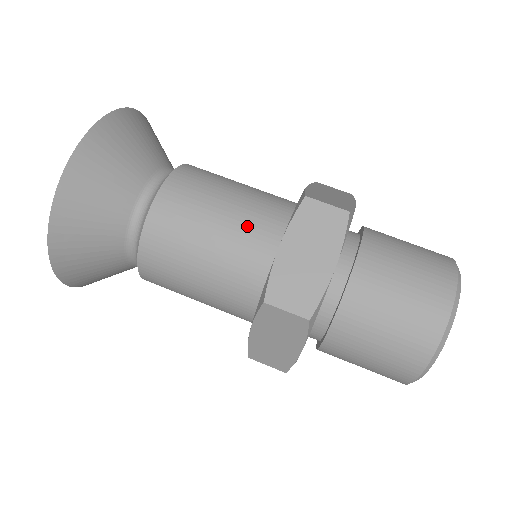
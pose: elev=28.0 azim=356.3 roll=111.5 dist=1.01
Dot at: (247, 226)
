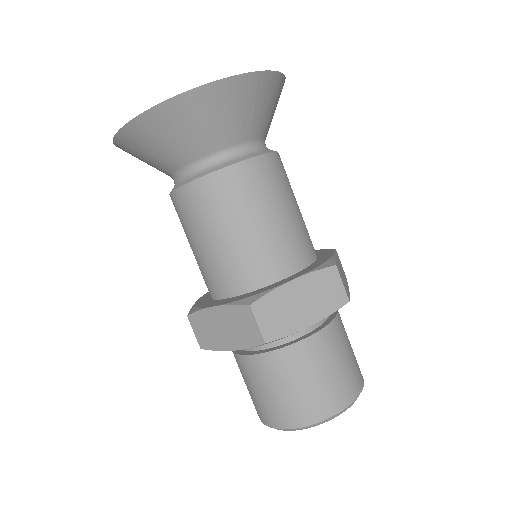
Dot at: (222, 265)
